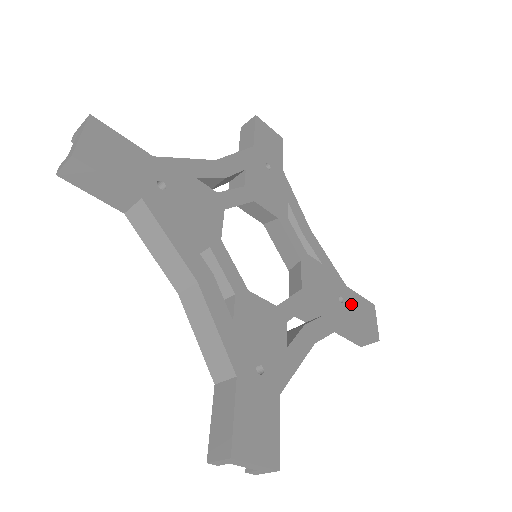
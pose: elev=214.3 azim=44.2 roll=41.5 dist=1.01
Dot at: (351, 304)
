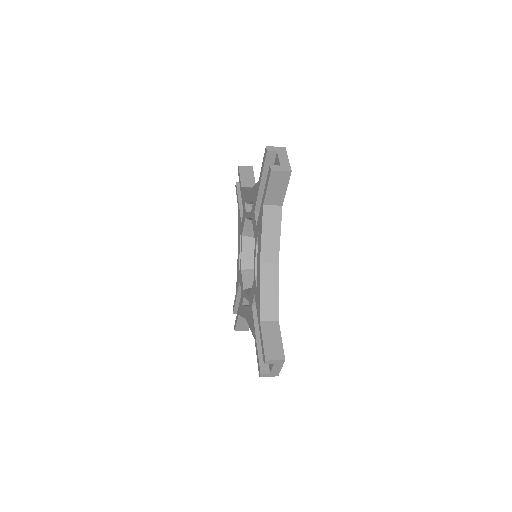
Dot at: occluded
